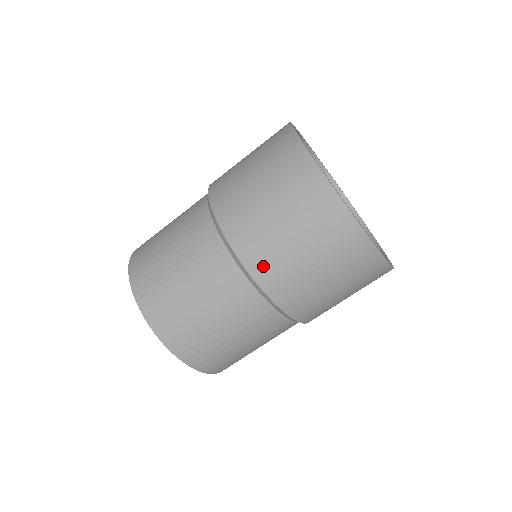
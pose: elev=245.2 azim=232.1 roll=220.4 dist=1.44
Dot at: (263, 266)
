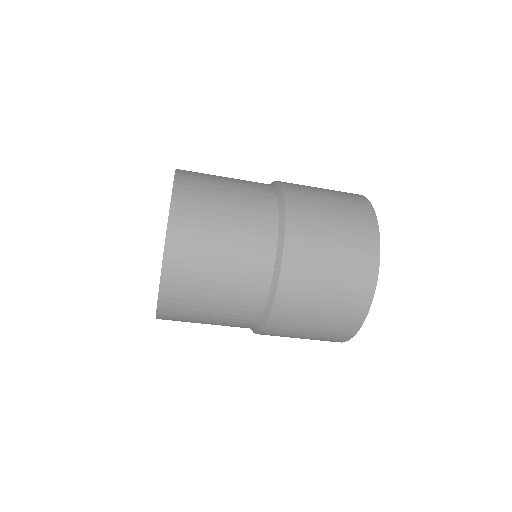
Dot at: occluded
